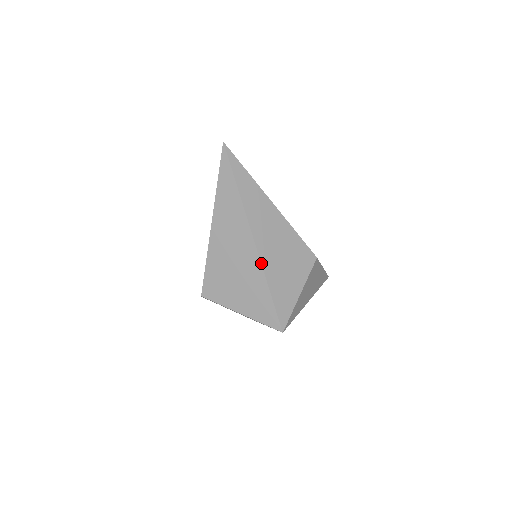
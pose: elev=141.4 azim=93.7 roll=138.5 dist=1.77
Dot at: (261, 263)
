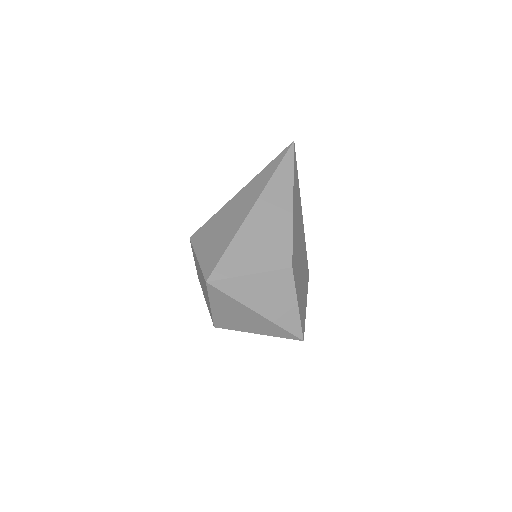
Dot at: (243, 223)
